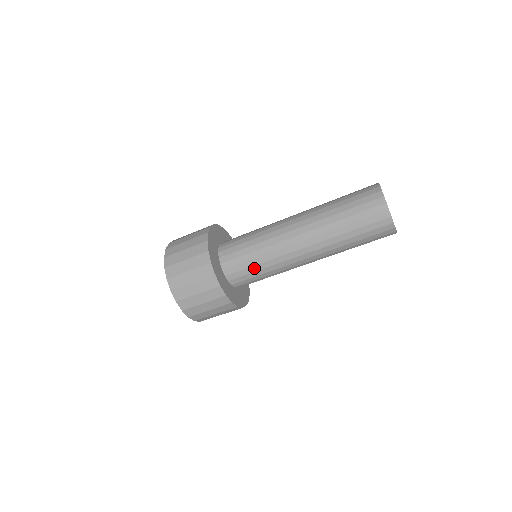
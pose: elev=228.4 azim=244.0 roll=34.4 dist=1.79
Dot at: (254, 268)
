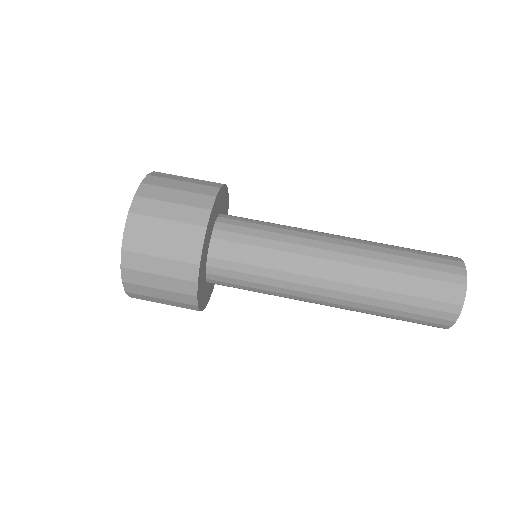
Dot at: (253, 269)
